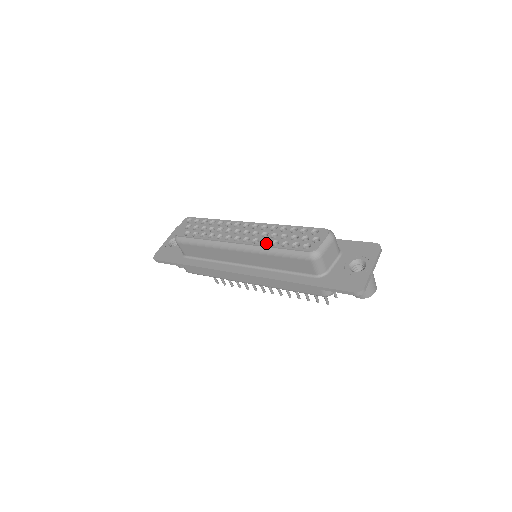
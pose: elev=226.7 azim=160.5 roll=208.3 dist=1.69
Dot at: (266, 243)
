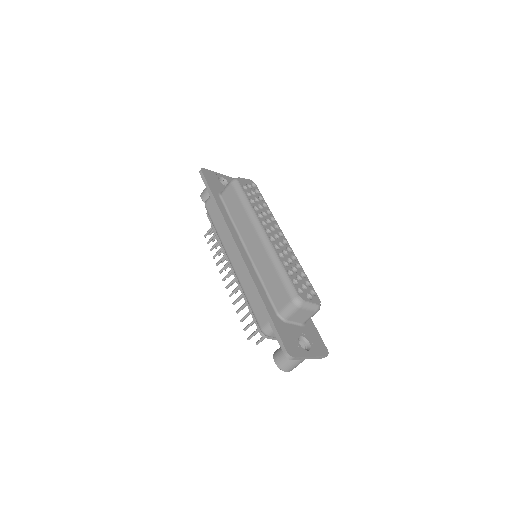
Dot at: occluded
